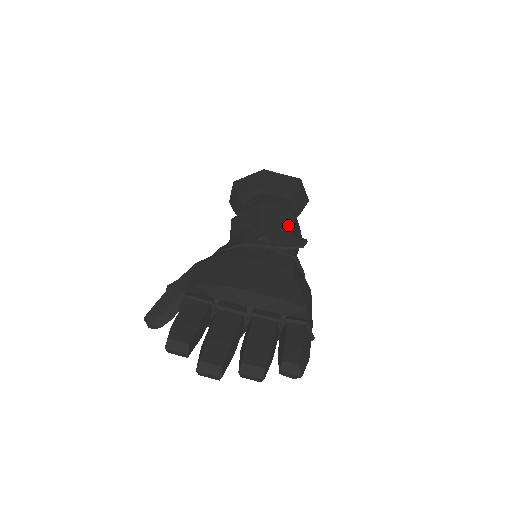
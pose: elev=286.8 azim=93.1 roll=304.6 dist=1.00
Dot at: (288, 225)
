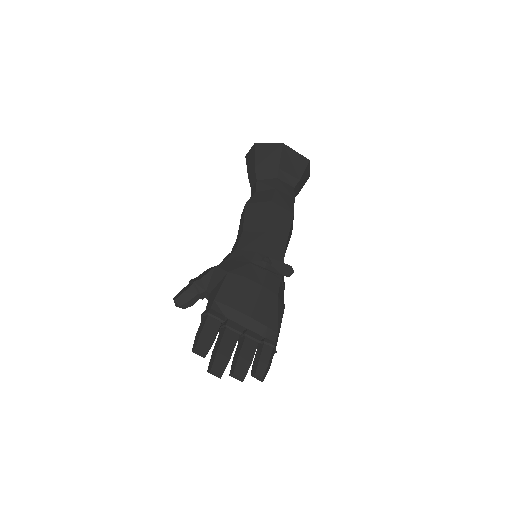
Dot at: (286, 236)
